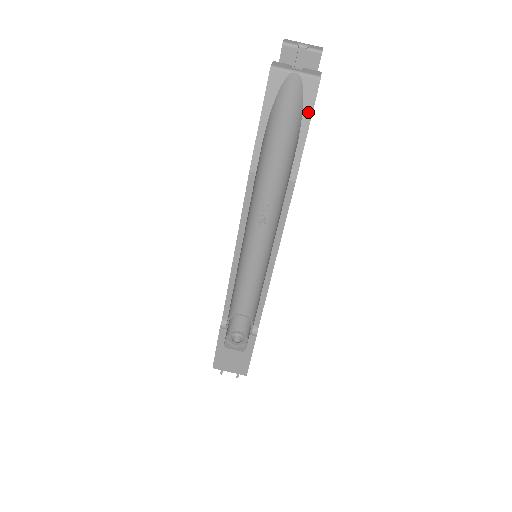
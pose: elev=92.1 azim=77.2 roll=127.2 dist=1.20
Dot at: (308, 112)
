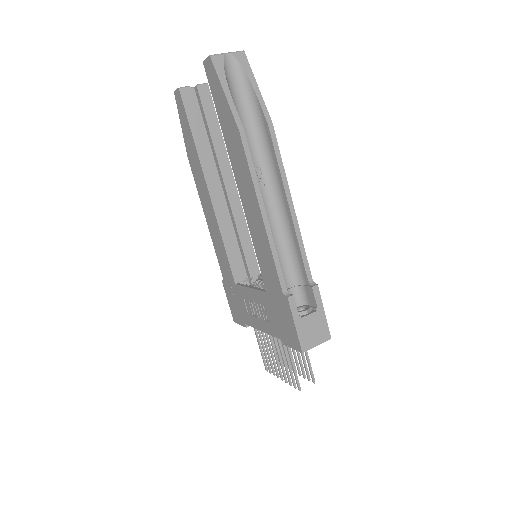
Dot at: (250, 74)
